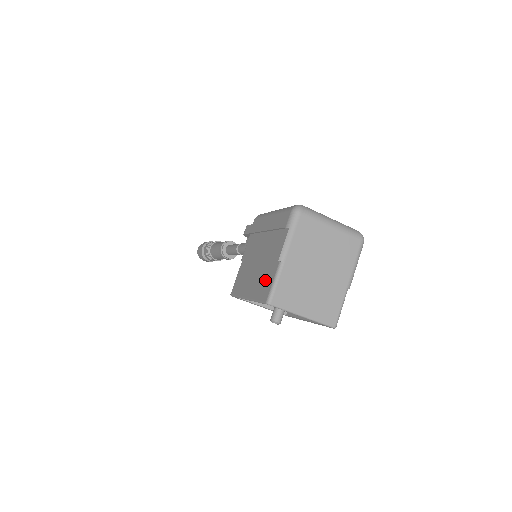
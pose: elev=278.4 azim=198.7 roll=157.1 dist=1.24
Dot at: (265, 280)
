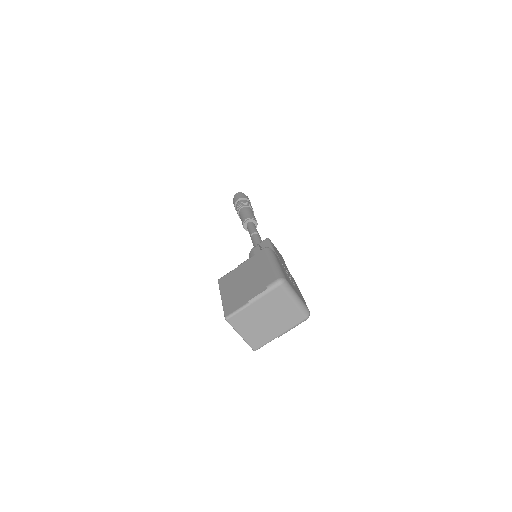
Dot at: (235, 302)
